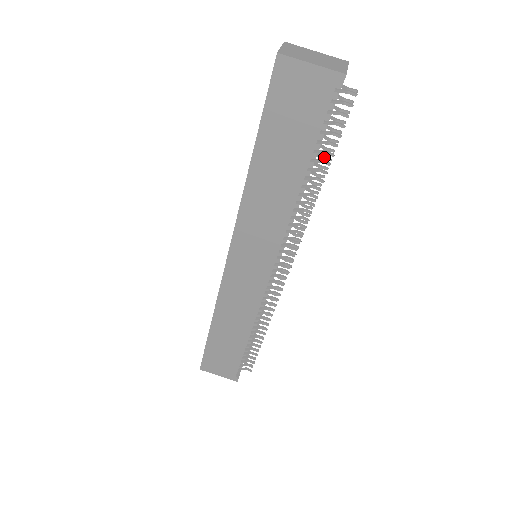
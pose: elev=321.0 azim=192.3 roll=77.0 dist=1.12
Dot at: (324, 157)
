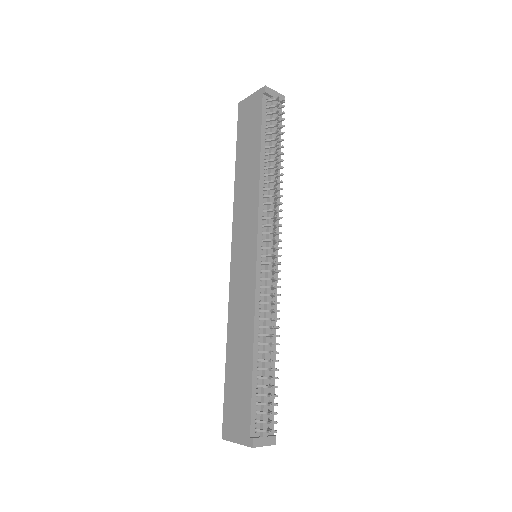
Dot at: (279, 147)
